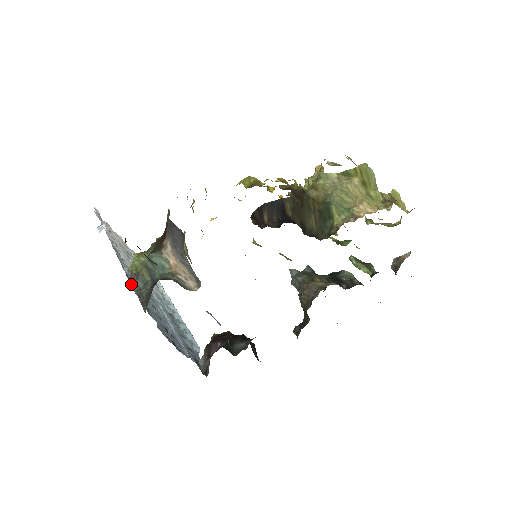
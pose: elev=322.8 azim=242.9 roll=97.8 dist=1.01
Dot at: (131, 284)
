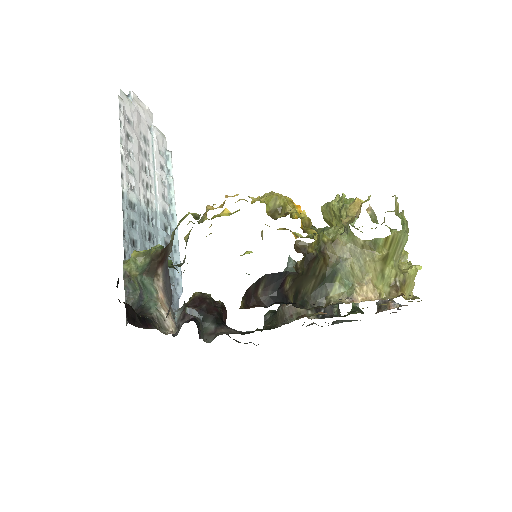
Dot at: (129, 251)
